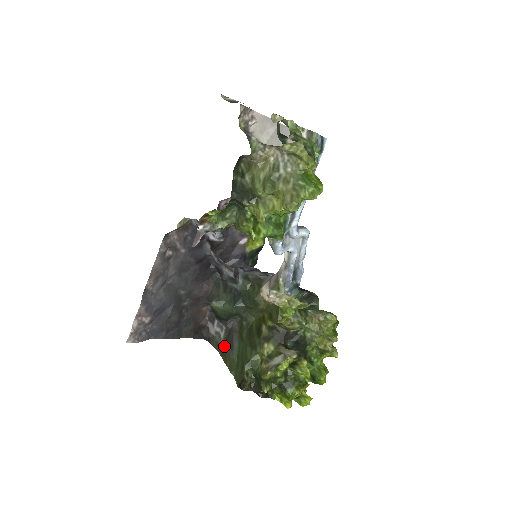
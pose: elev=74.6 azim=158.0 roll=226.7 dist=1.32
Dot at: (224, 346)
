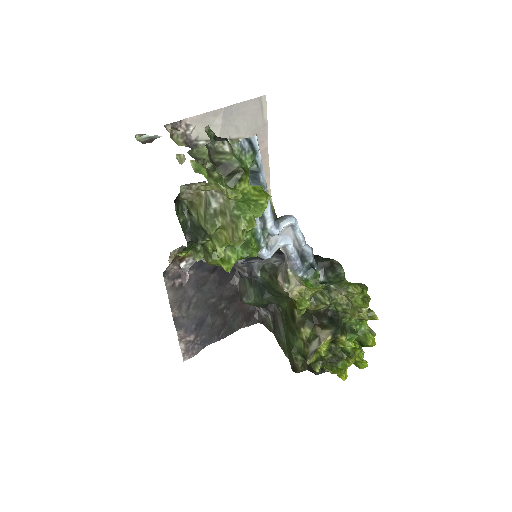
Dot at: occluded
